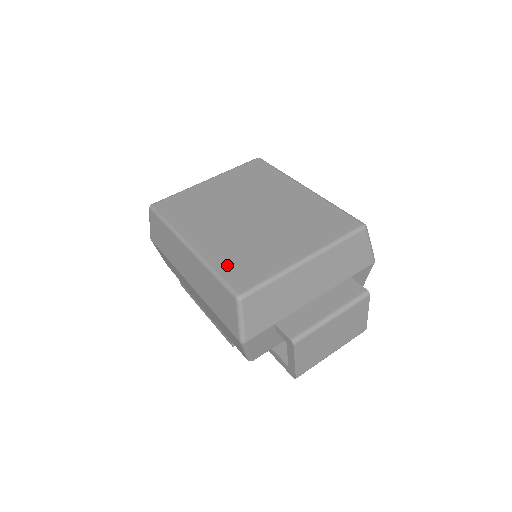
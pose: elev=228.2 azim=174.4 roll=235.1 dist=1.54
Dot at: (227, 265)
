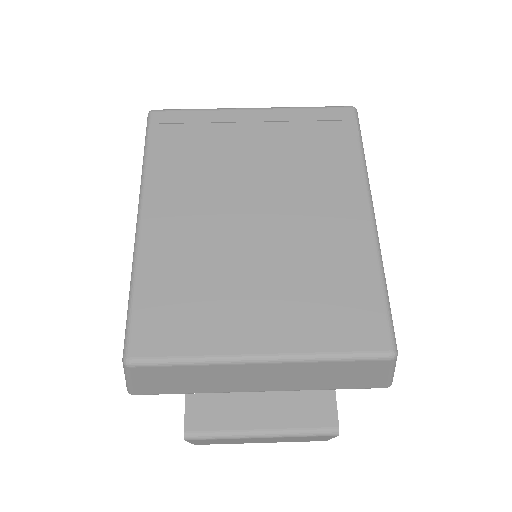
Dot at: (154, 292)
